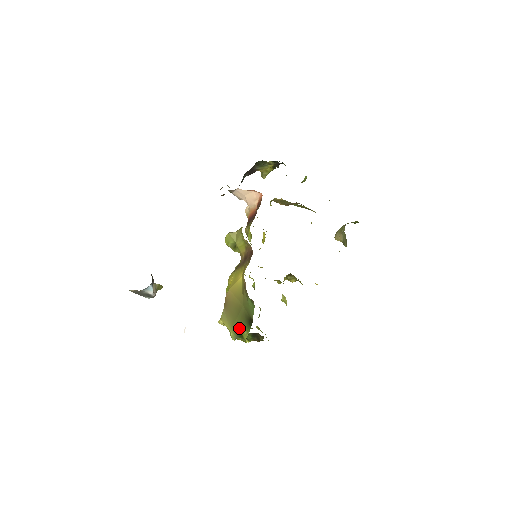
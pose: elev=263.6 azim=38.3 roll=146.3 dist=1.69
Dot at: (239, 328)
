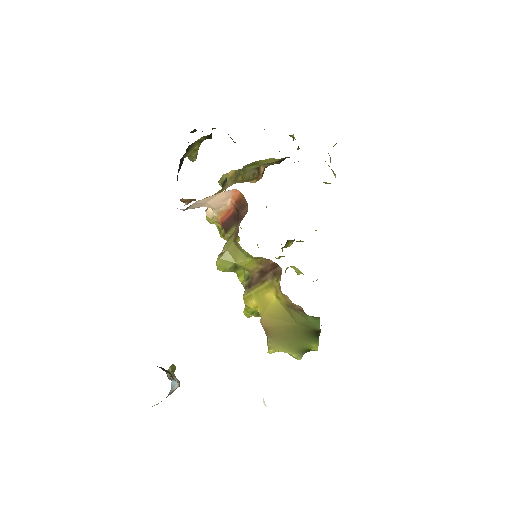
Dot at: (302, 346)
